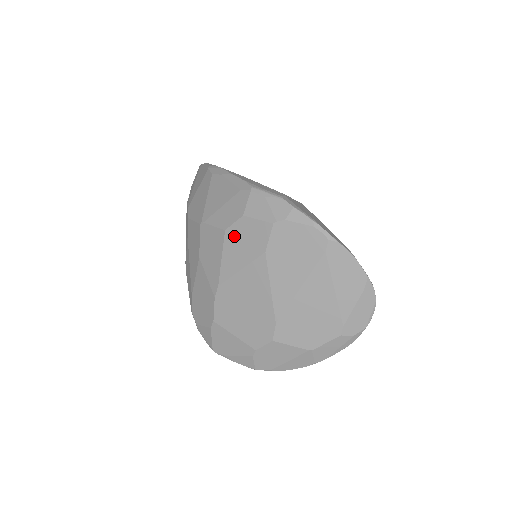
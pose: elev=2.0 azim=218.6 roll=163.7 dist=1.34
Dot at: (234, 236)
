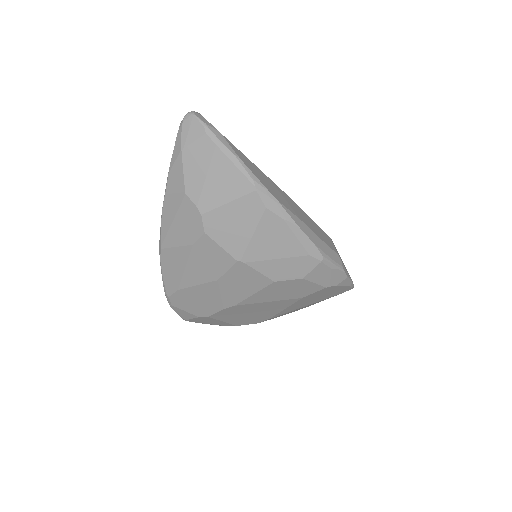
Dot at: (281, 286)
